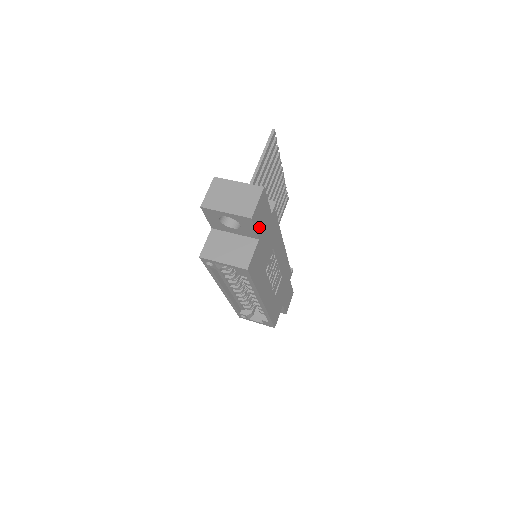
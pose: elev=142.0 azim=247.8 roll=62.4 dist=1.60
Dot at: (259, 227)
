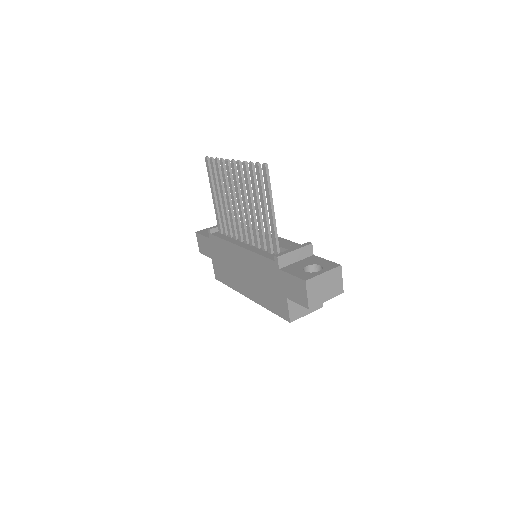
Dot at: occluded
